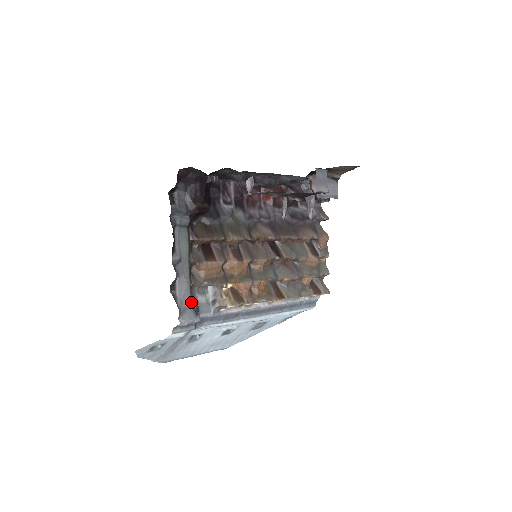
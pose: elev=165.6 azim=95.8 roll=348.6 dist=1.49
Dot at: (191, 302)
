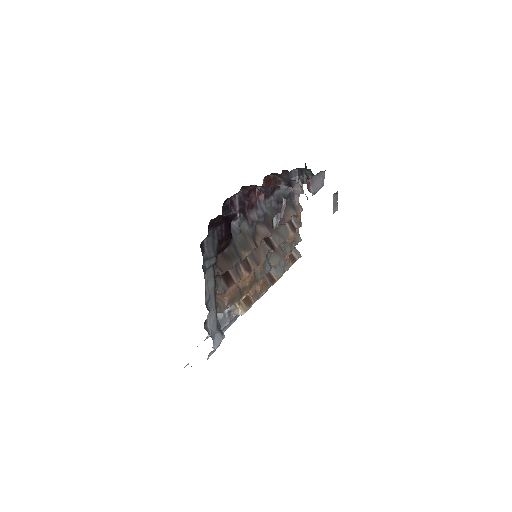
Dot at: (217, 326)
